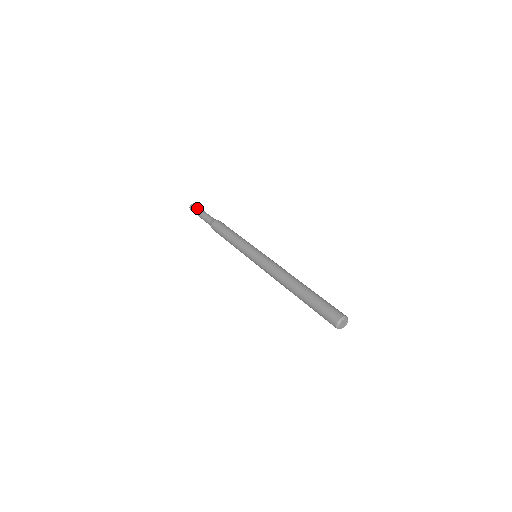
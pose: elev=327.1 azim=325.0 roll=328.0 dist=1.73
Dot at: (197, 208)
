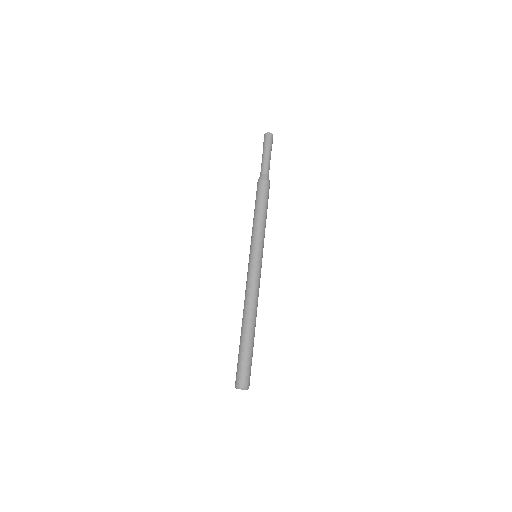
Dot at: (263, 145)
